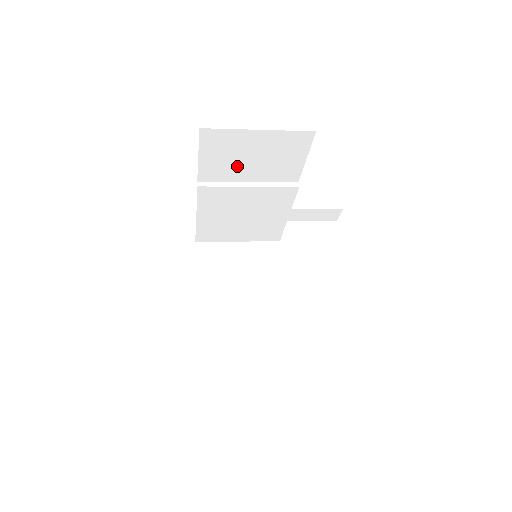
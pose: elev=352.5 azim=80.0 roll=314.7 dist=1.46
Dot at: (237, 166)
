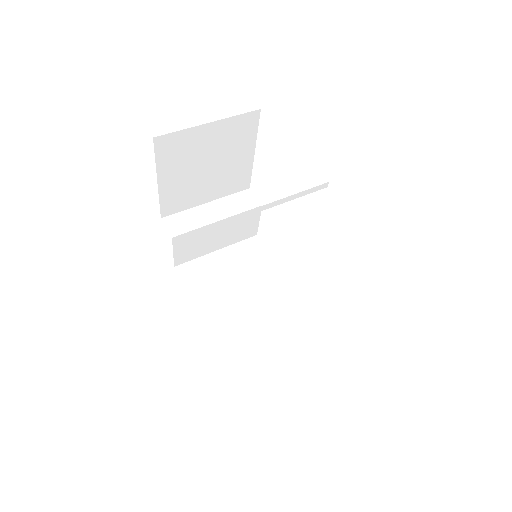
Dot at: occluded
